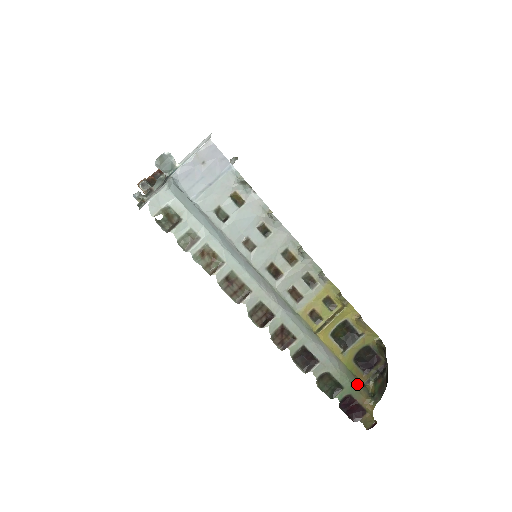
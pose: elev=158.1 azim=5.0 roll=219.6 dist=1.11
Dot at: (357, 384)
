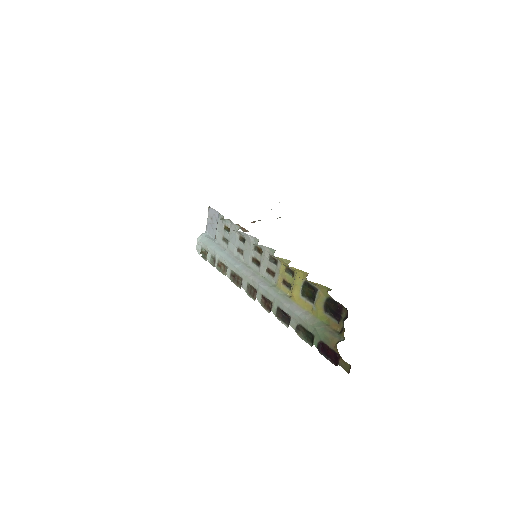
Dot at: (327, 332)
